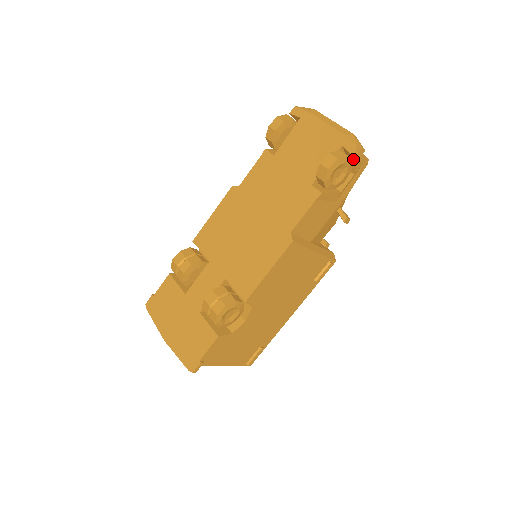
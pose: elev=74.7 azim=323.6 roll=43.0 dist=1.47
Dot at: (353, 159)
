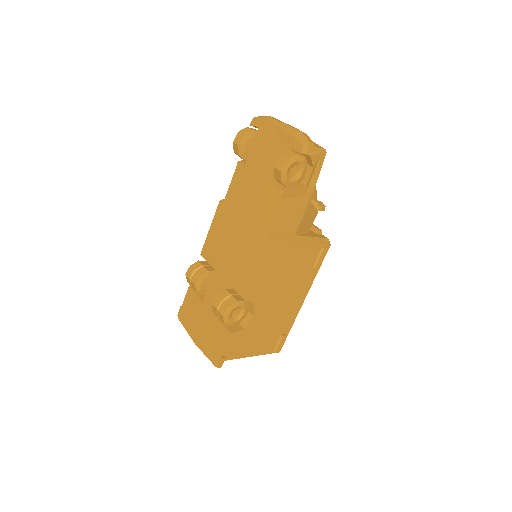
Dot at: occluded
